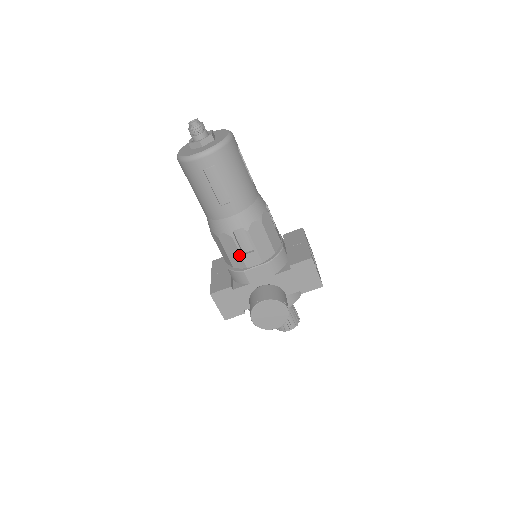
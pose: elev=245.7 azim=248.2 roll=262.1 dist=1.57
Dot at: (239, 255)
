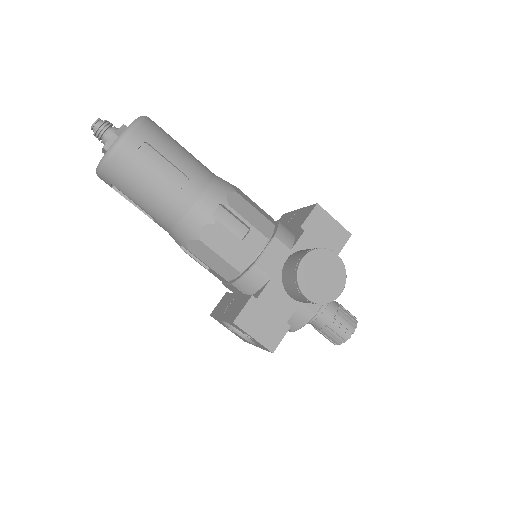
Dot at: (237, 245)
